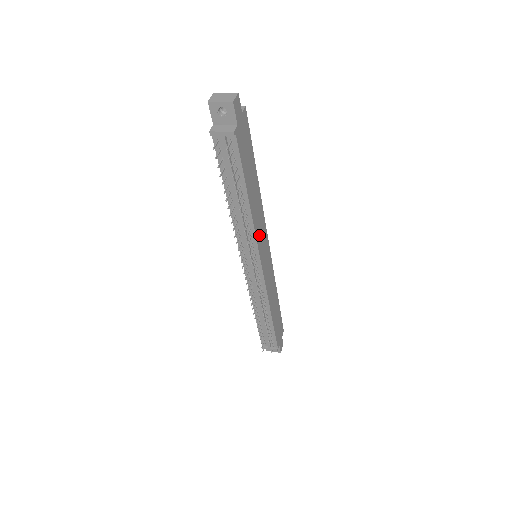
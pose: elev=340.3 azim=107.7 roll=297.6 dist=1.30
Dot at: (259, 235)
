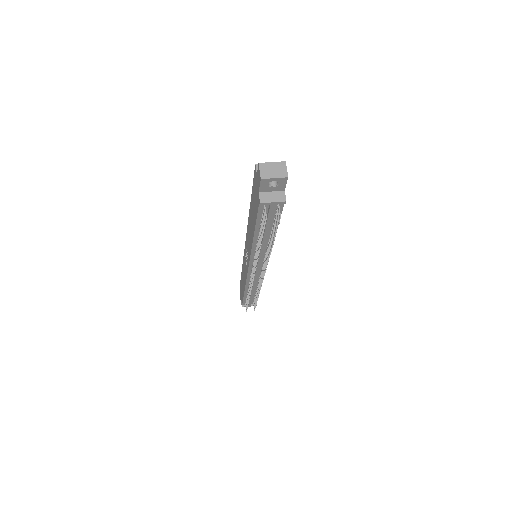
Dot at: occluded
